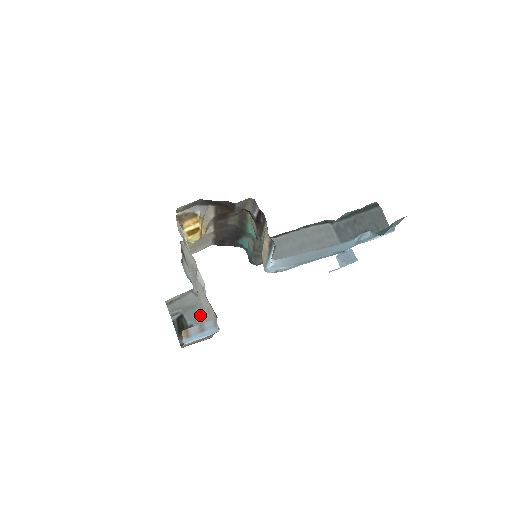
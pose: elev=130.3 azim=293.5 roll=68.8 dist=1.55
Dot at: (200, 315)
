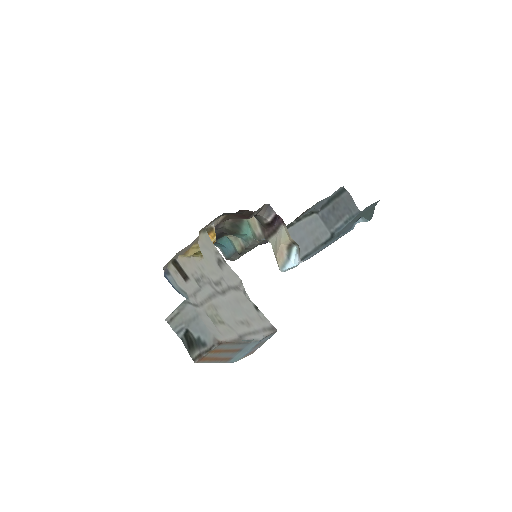
Dot at: (205, 325)
